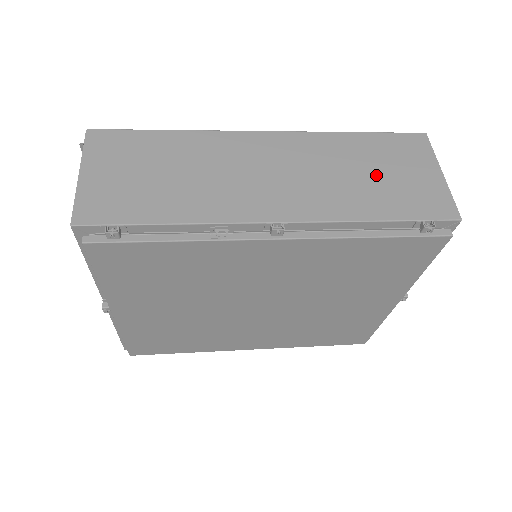
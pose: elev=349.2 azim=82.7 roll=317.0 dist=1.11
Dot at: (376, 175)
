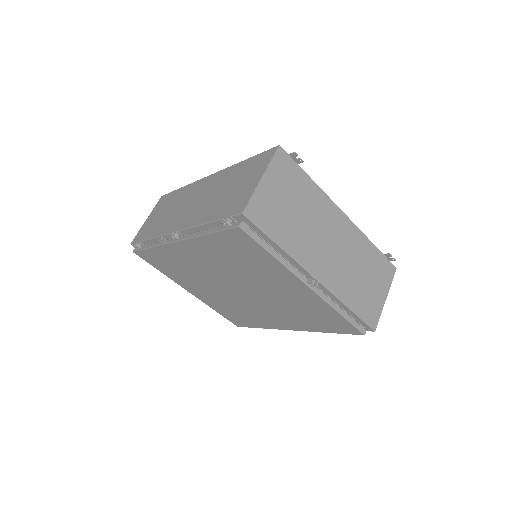
Dot at: (229, 190)
